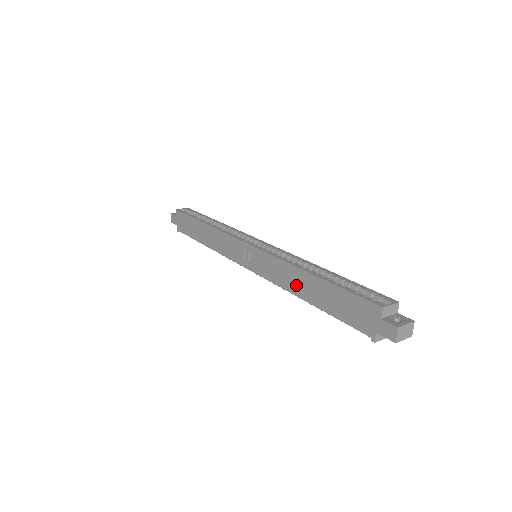
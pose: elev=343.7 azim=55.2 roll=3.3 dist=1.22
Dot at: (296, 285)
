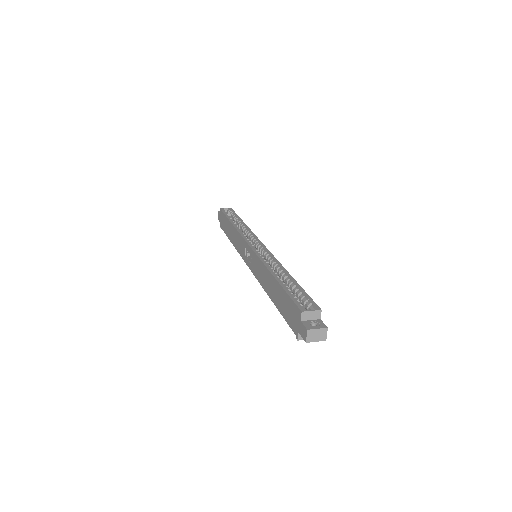
Dot at: (267, 284)
